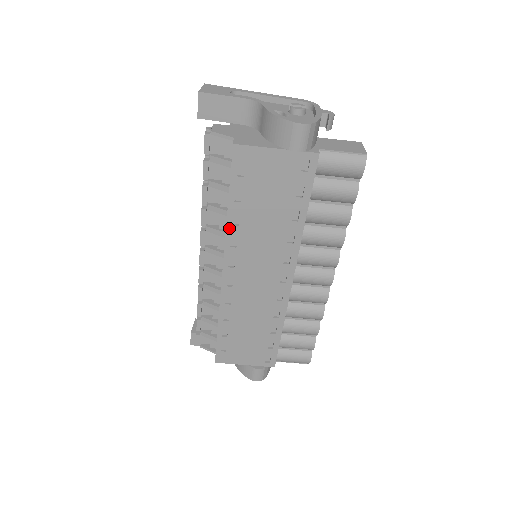
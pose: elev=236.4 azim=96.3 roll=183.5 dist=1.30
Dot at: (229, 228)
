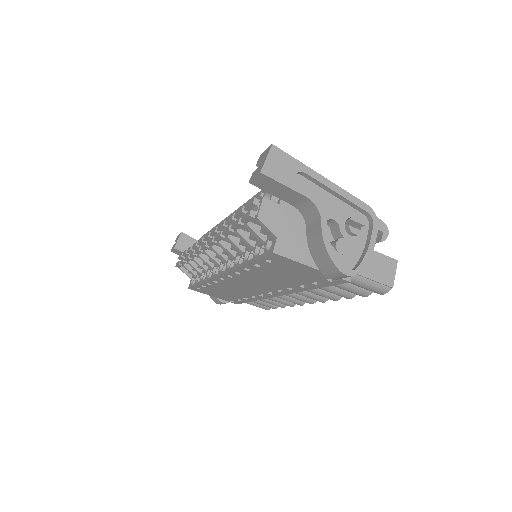
Dot at: (239, 269)
